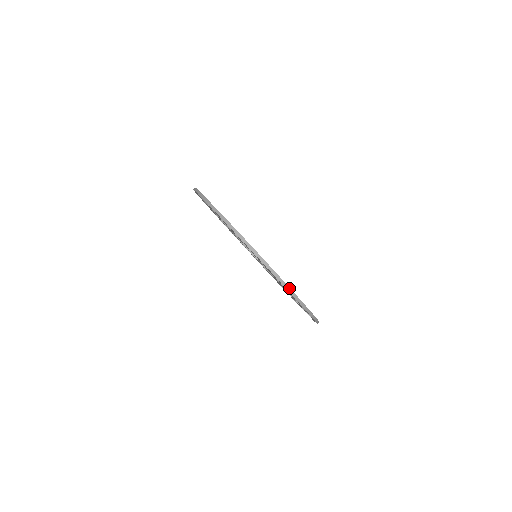
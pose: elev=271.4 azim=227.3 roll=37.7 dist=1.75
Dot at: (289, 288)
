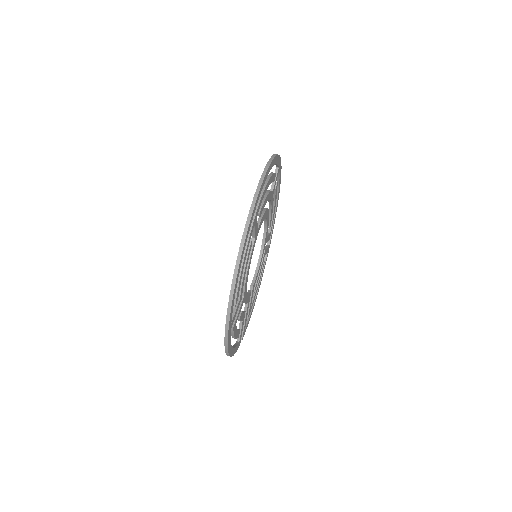
Dot at: (253, 209)
